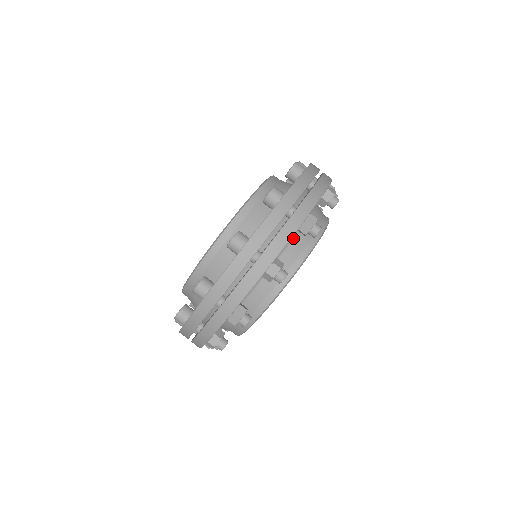
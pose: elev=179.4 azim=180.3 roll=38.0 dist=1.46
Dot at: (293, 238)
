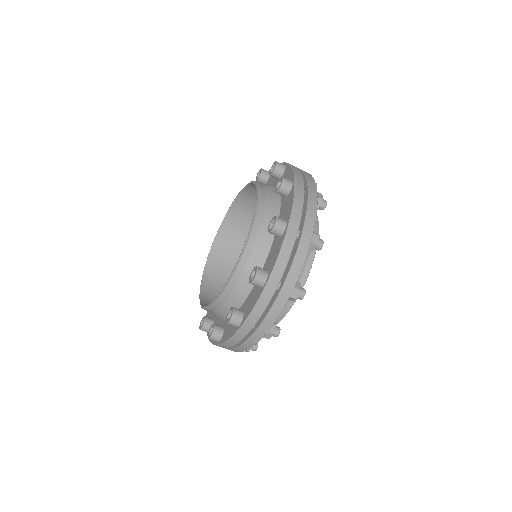
Dot at: occluded
